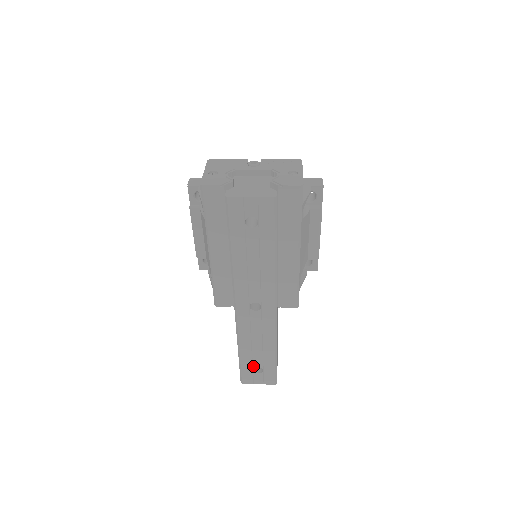
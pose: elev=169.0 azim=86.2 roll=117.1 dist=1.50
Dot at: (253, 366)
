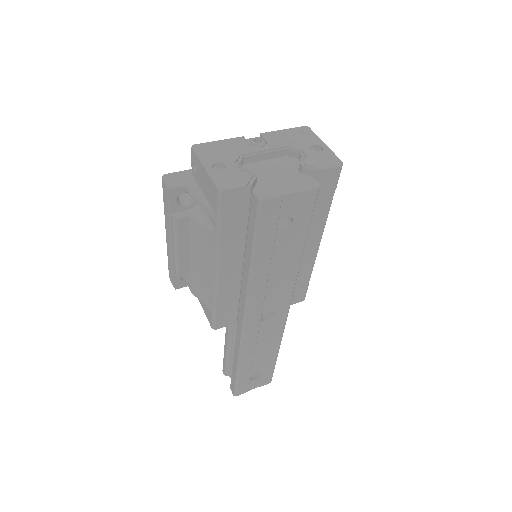
Dot at: (251, 375)
